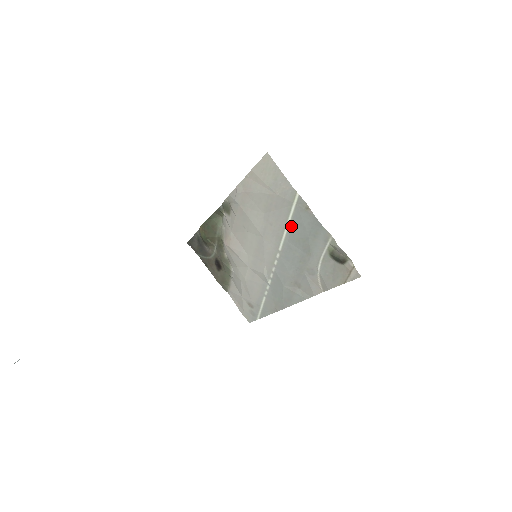
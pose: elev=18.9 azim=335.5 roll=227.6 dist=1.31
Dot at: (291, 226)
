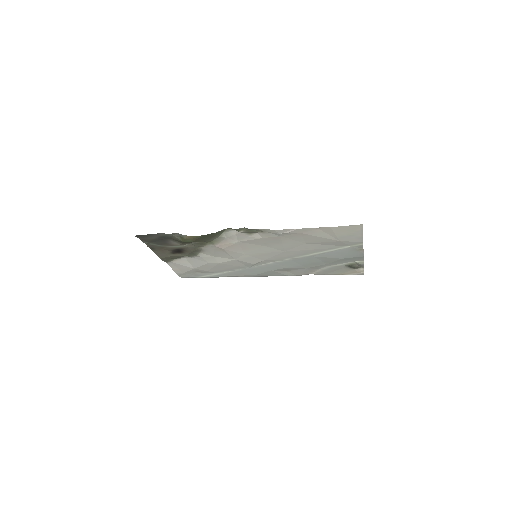
Dot at: (329, 252)
